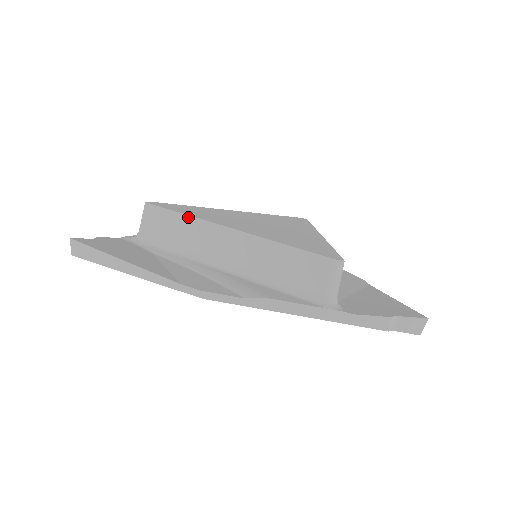
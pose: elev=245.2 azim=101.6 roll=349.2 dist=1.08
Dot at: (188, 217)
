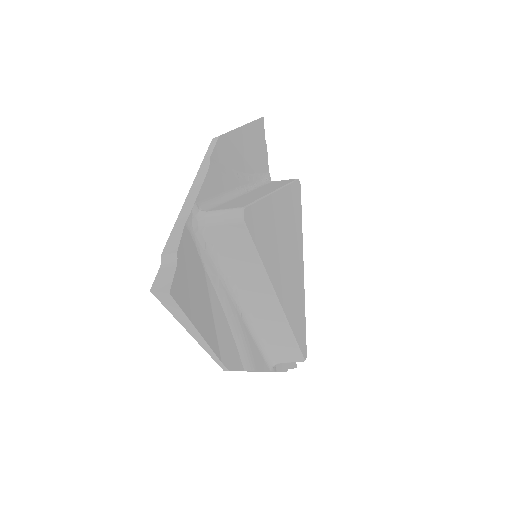
Dot at: (262, 268)
